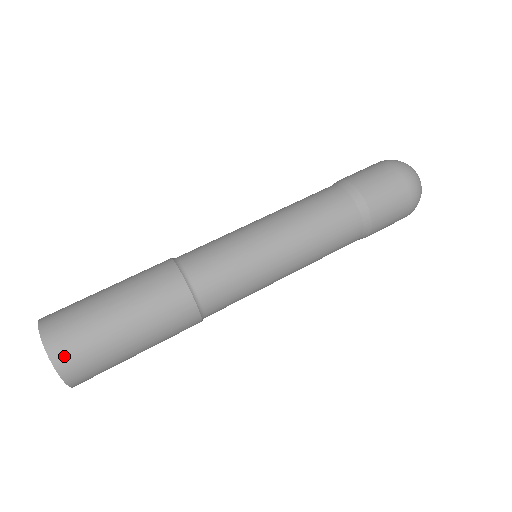
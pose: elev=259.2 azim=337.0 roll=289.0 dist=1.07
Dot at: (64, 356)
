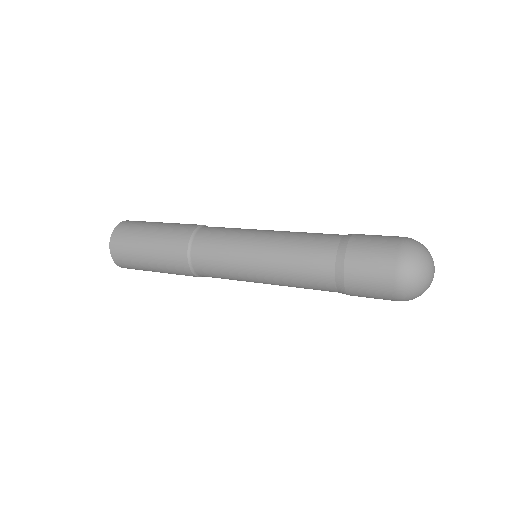
Dot at: (122, 265)
